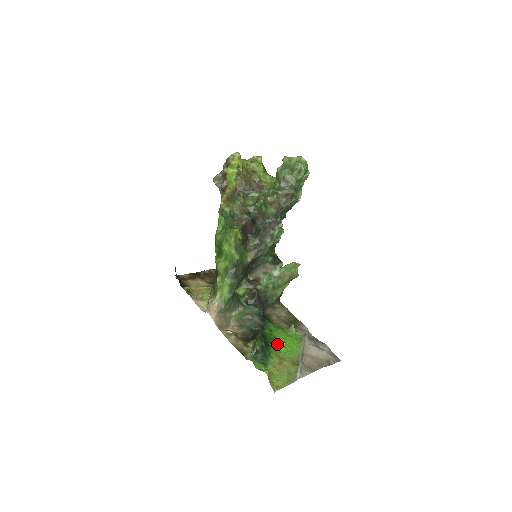
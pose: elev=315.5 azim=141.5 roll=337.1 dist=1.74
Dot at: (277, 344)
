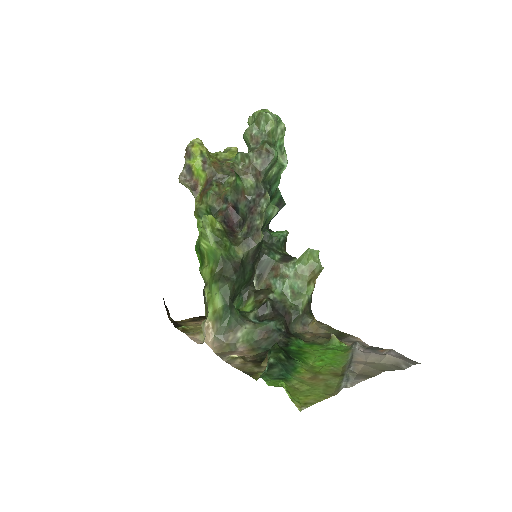
Dot at: (310, 359)
